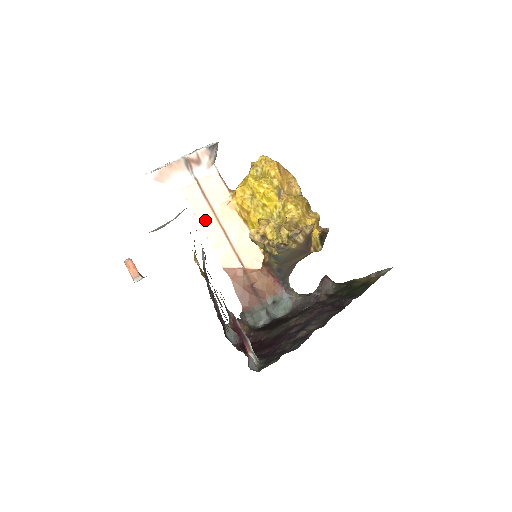
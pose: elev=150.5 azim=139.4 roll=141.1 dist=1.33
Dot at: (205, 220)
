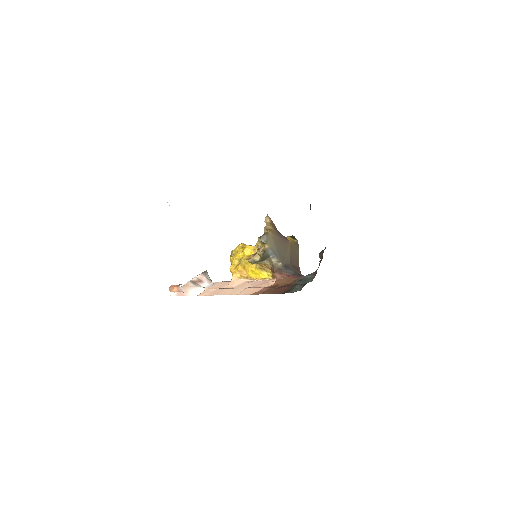
Dot at: (223, 292)
